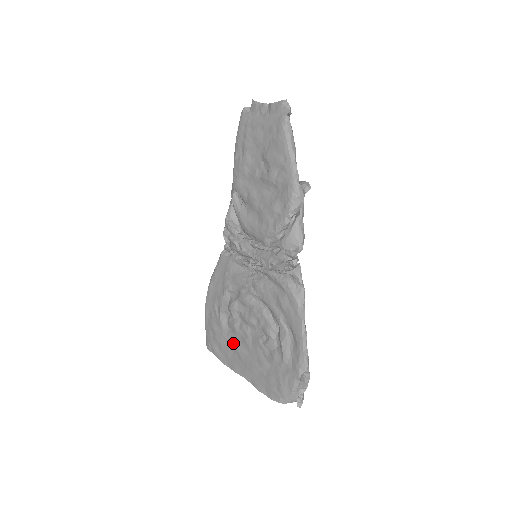
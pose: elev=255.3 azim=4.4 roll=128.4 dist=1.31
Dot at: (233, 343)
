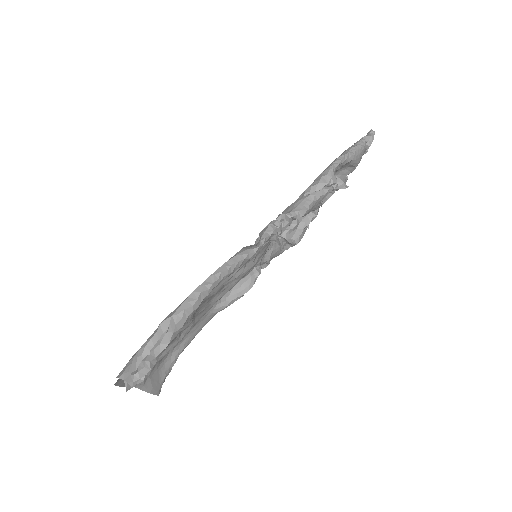
Dot at: occluded
